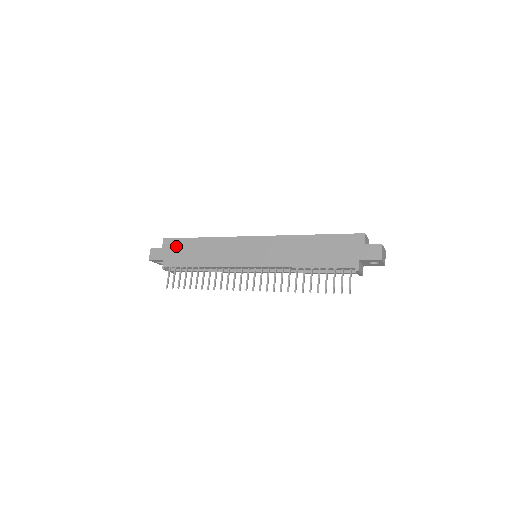
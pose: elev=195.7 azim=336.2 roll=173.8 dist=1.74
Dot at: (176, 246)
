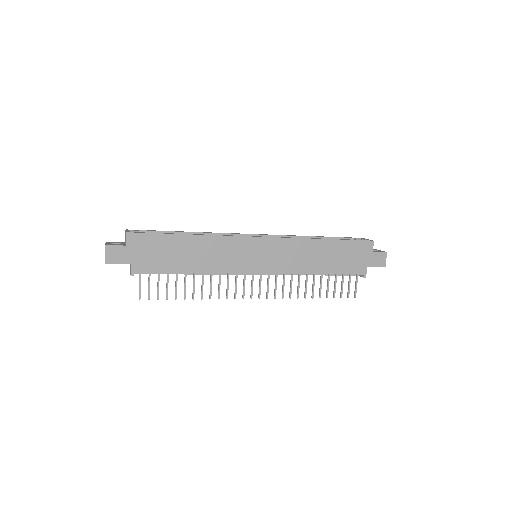
Dot at: (150, 244)
